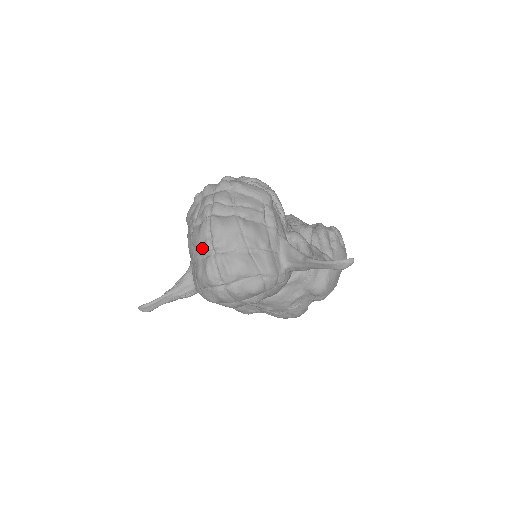
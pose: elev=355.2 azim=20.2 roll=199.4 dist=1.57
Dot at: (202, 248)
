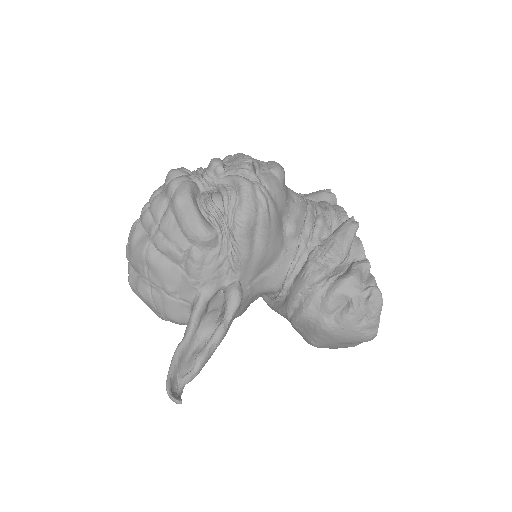
Dot at: occluded
